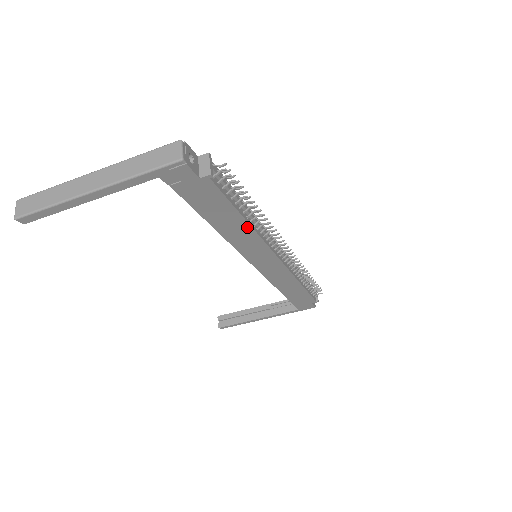
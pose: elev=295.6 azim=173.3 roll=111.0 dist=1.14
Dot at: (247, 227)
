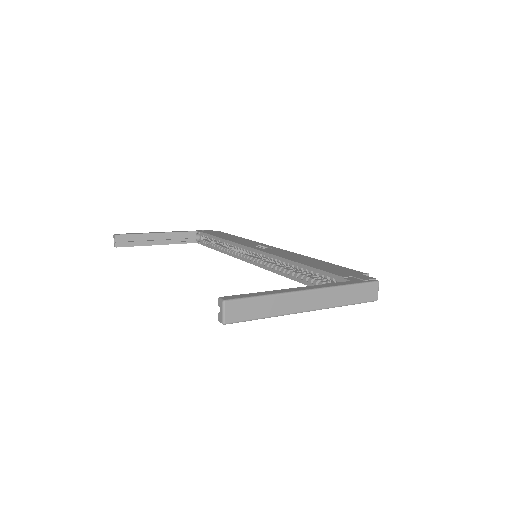
Dot at: occluded
